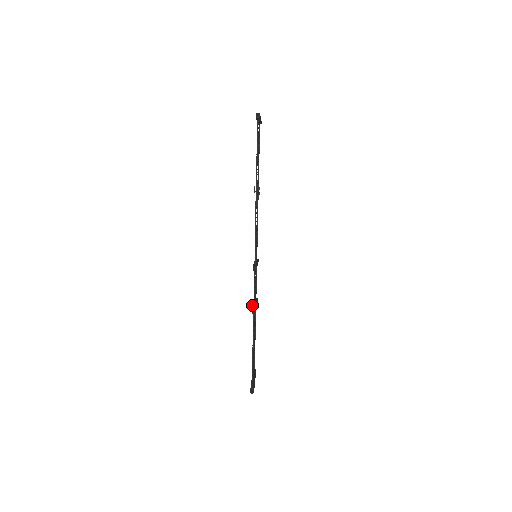
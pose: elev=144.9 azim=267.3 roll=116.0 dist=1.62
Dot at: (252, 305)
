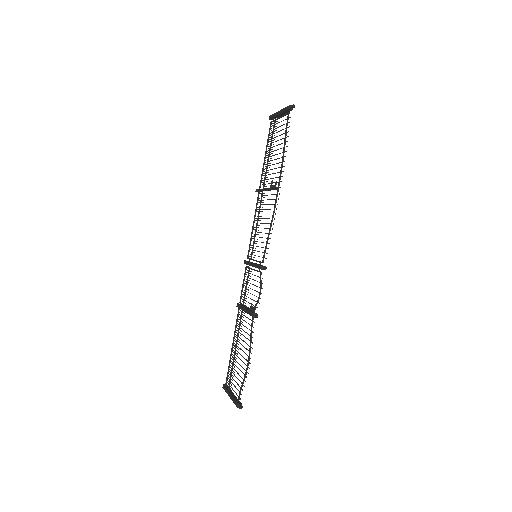
Dot at: (251, 309)
